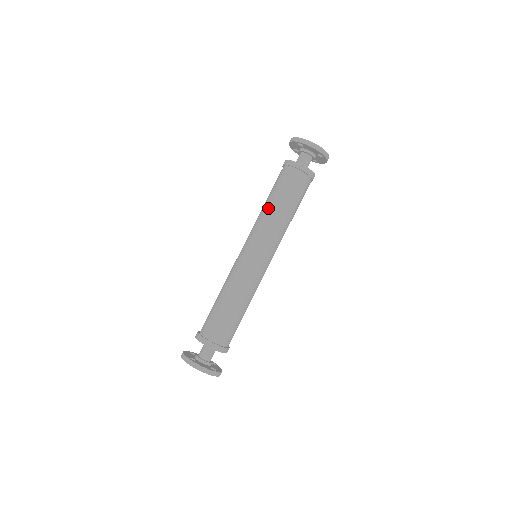
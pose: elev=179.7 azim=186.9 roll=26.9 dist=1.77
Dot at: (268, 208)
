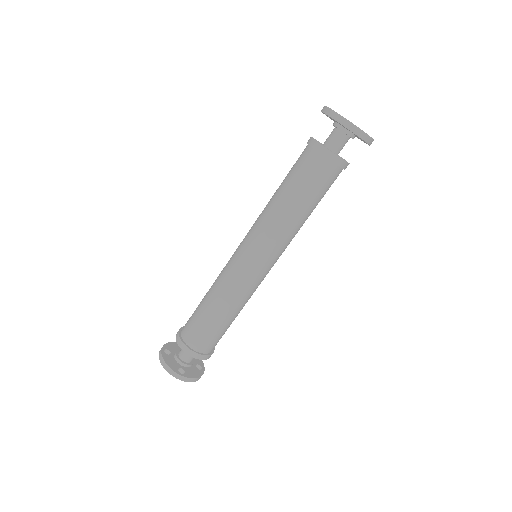
Dot at: (272, 197)
